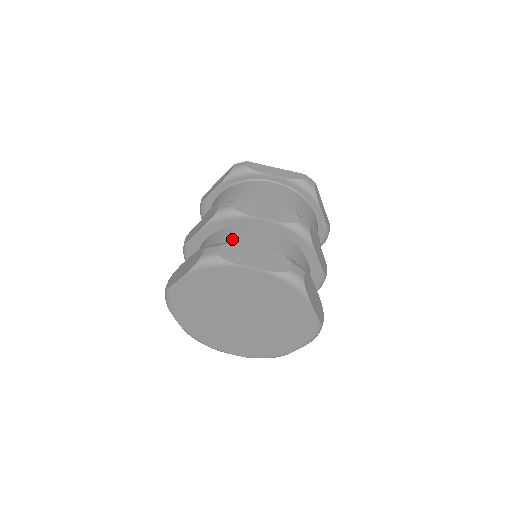
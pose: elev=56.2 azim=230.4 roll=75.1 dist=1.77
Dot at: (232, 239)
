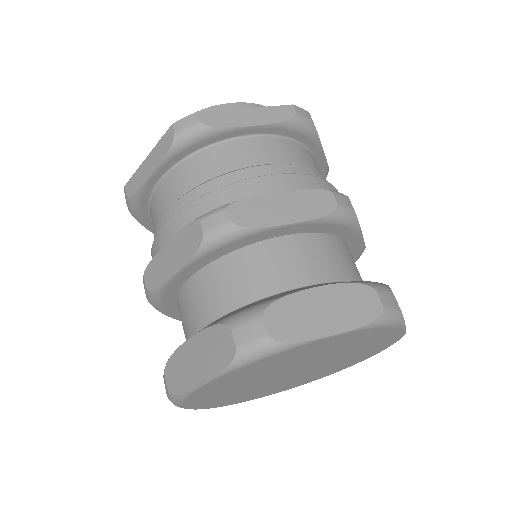
Dot at: (252, 277)
